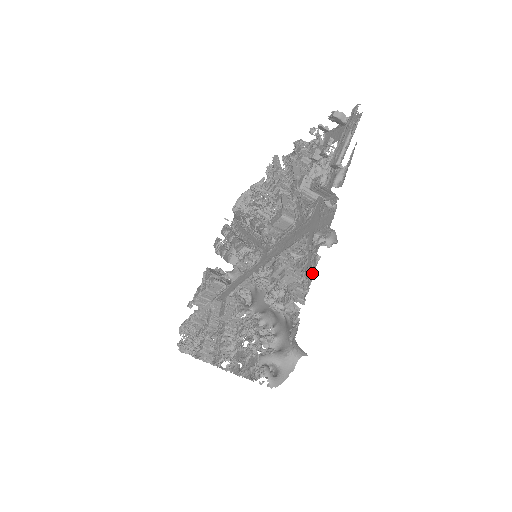
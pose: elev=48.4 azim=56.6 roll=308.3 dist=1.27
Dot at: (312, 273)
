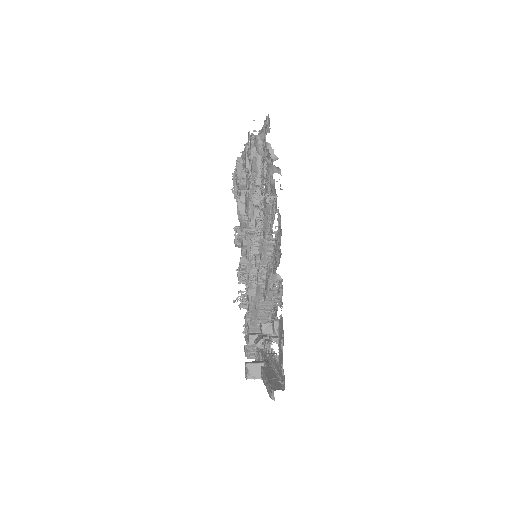
Dot at: (257, 360)
